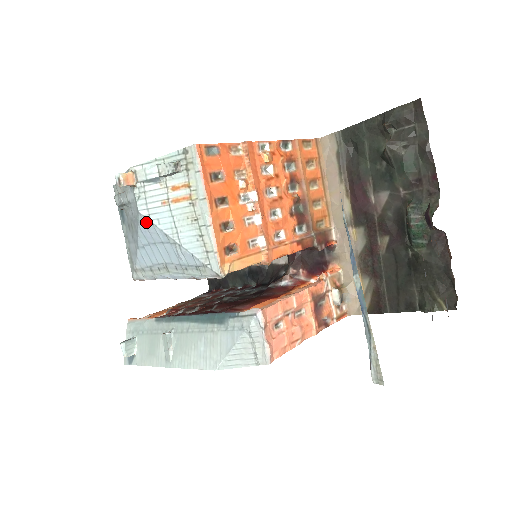
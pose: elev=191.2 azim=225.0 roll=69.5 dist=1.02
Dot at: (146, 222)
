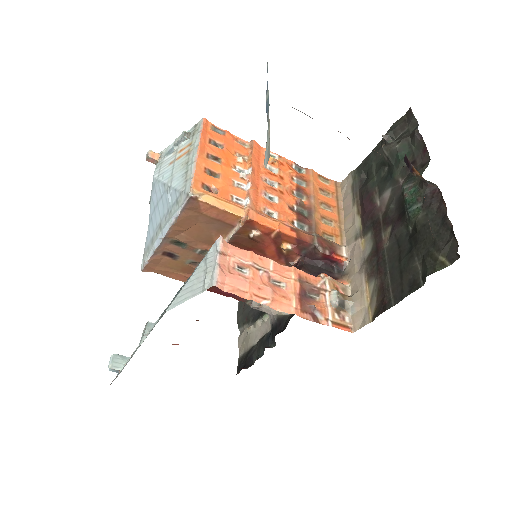
Dot at: (155, 184)
